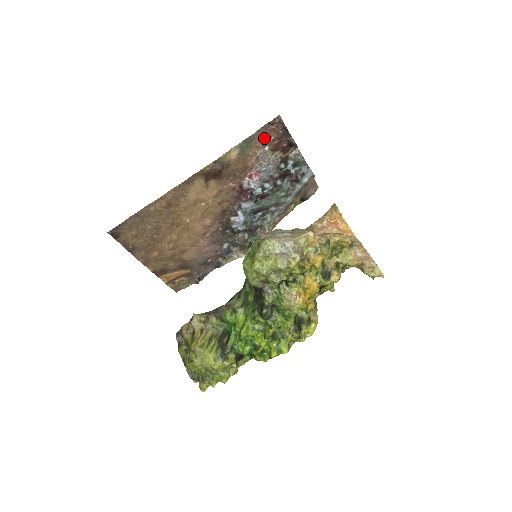
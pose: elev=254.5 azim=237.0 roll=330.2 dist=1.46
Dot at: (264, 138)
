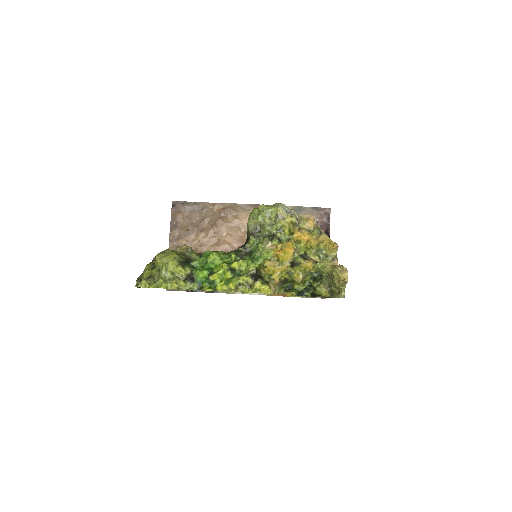
Dot at: (312, 215)
